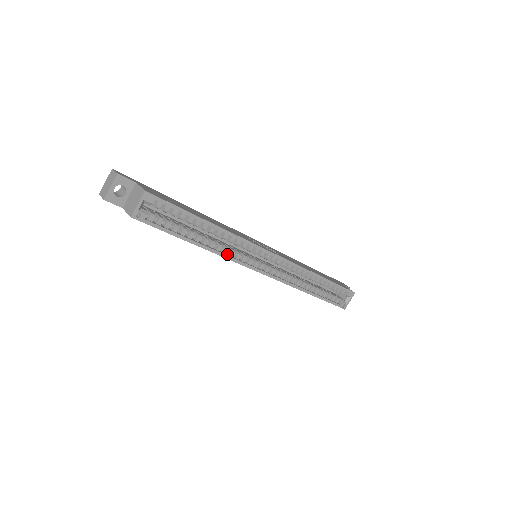
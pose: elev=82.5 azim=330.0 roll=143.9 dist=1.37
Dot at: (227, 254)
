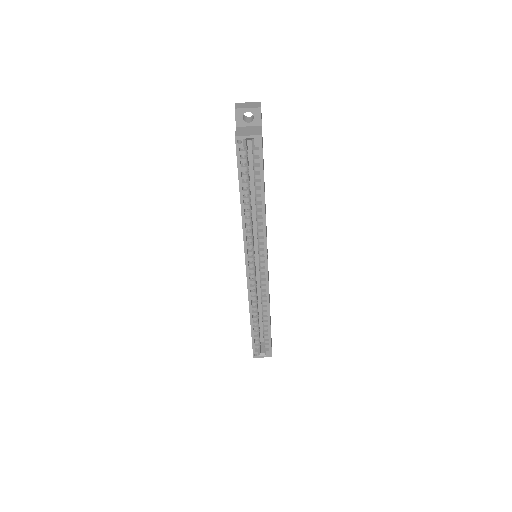
Dot at: (246, 230)
